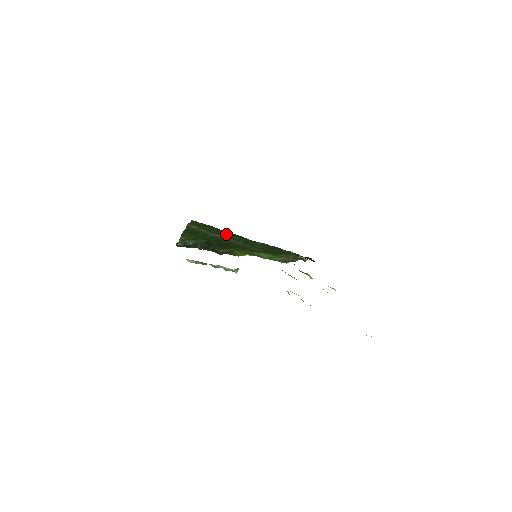
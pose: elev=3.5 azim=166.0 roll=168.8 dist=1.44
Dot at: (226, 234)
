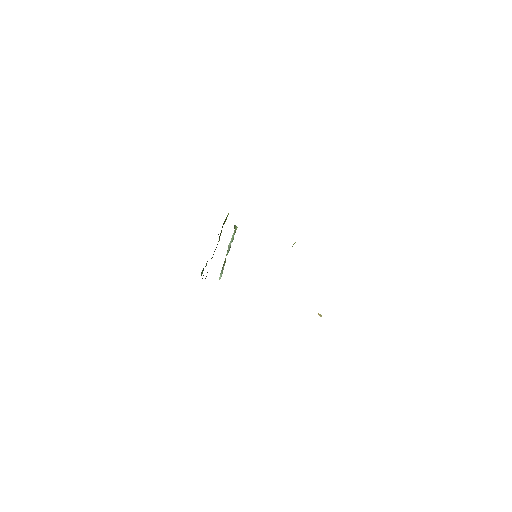
Dot at: occluded
